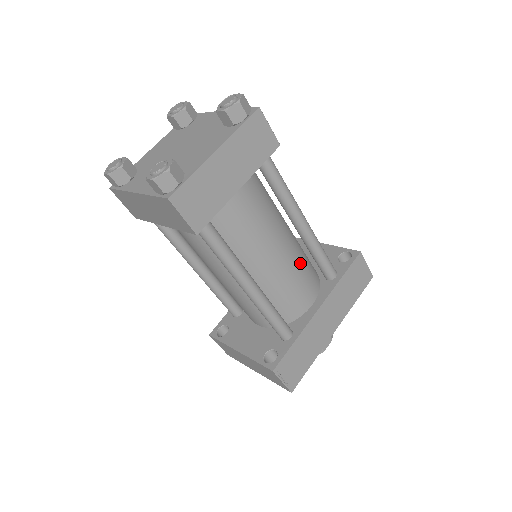
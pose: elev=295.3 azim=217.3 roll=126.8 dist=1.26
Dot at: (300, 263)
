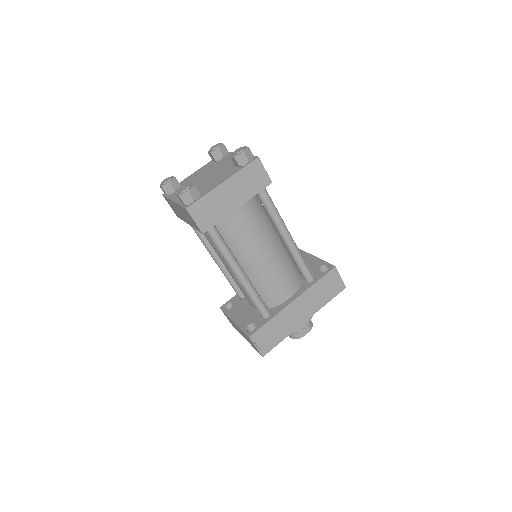
Dot at: (283, 266)
